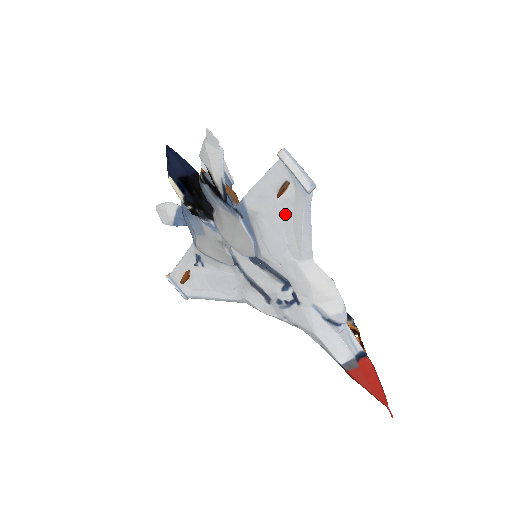
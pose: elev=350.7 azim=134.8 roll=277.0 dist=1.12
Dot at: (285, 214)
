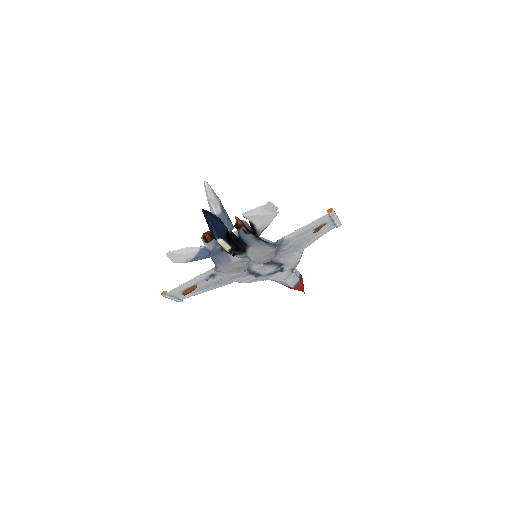
Dot at: (309, 237)
